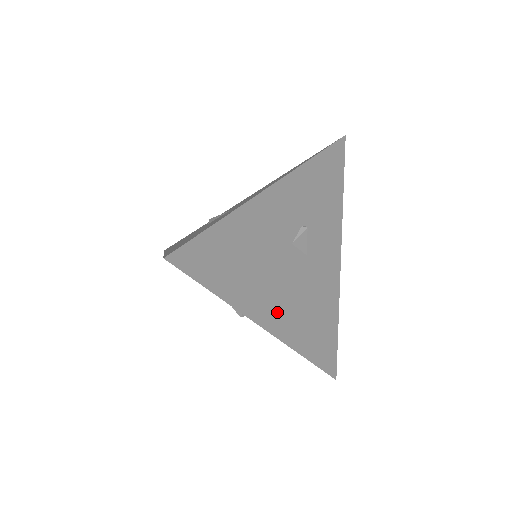
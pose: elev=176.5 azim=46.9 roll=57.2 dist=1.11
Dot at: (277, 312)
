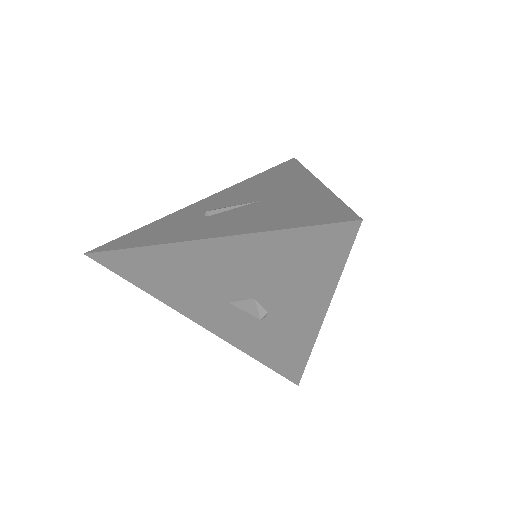
Dot at: occluded
